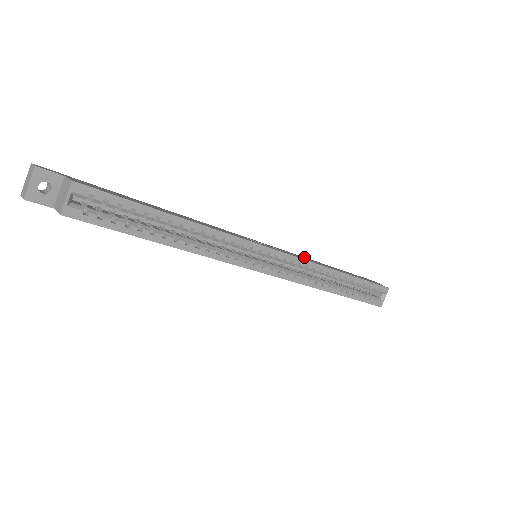
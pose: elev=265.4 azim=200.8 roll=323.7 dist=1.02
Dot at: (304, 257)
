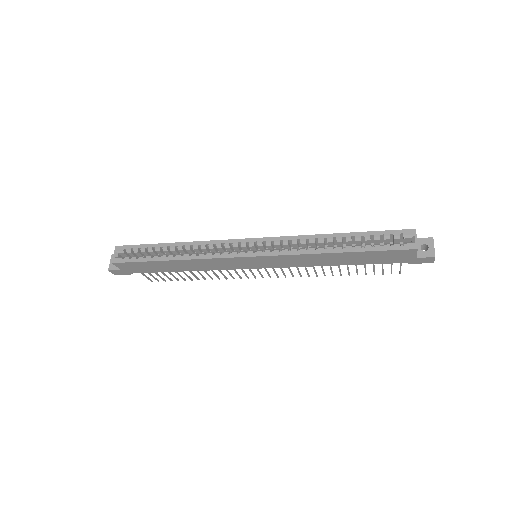
Dot at: occluded
